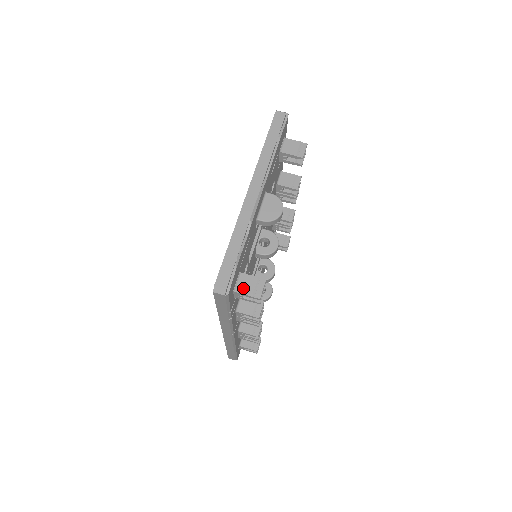
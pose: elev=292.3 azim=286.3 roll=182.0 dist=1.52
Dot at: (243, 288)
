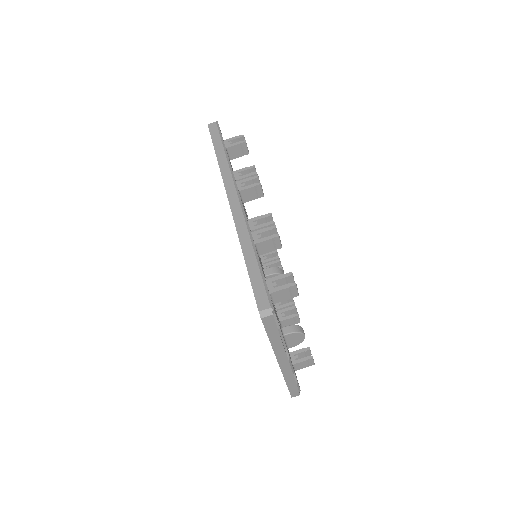
Dot at: (300, 368)
